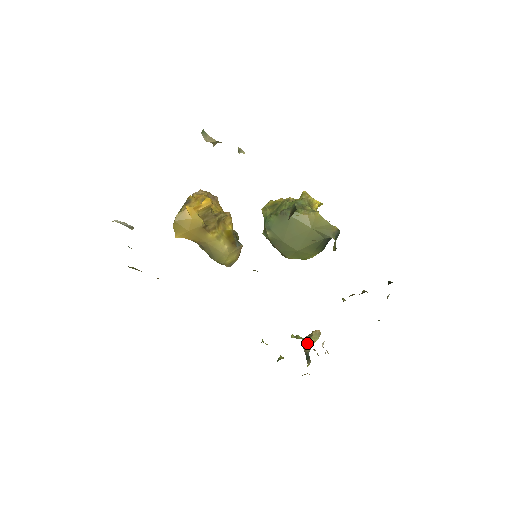
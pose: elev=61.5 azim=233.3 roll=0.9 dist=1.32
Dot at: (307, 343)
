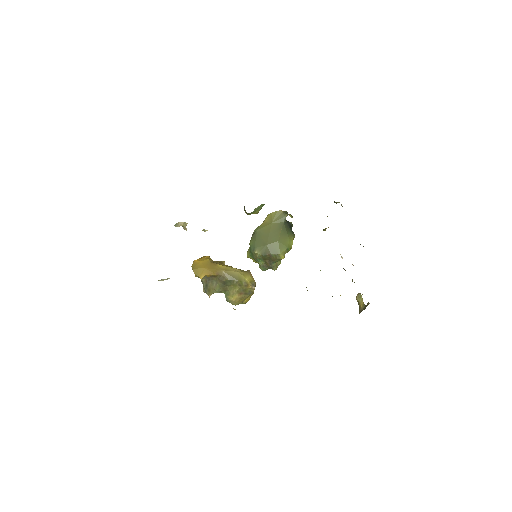
Dot at: (361, 307)
